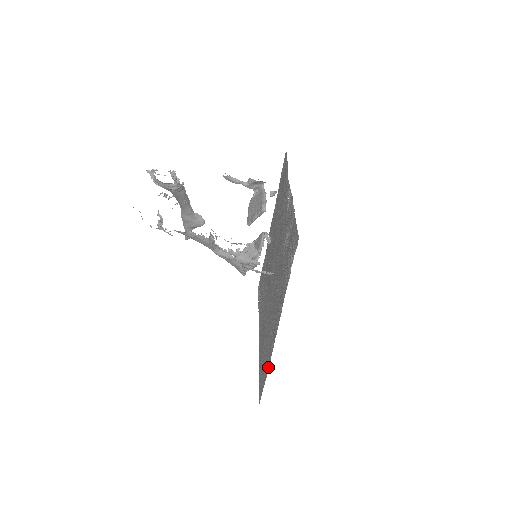
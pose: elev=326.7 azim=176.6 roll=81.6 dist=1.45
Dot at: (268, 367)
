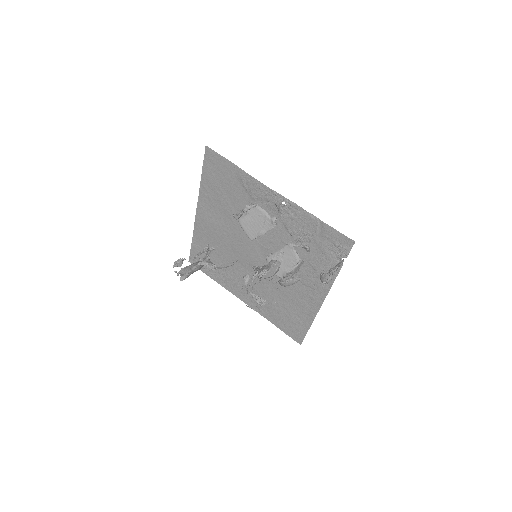
Dot at: (310, 322)
